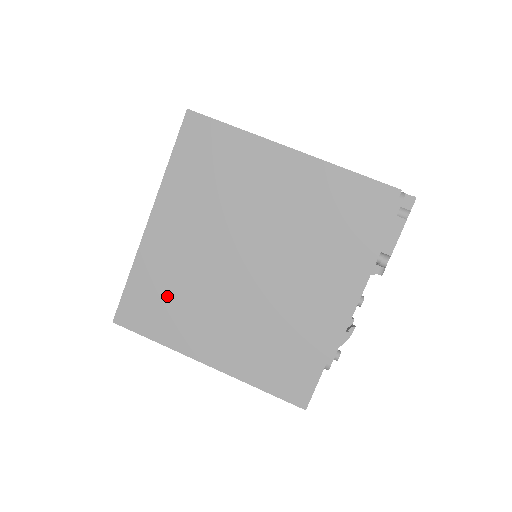
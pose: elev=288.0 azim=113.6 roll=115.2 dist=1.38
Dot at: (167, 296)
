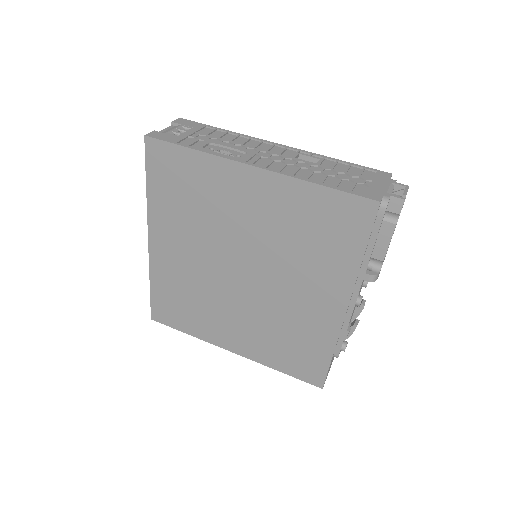
Dot at: (184, 301)
